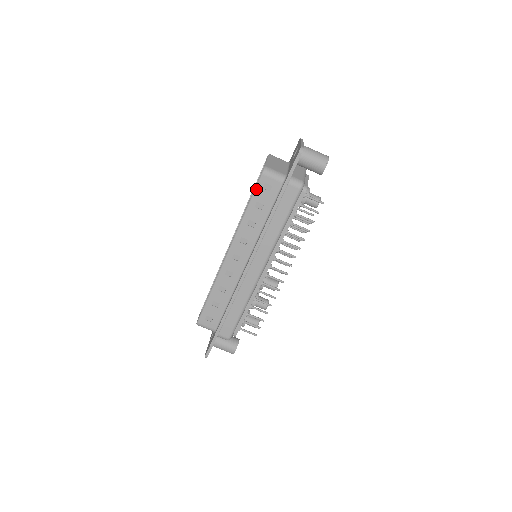
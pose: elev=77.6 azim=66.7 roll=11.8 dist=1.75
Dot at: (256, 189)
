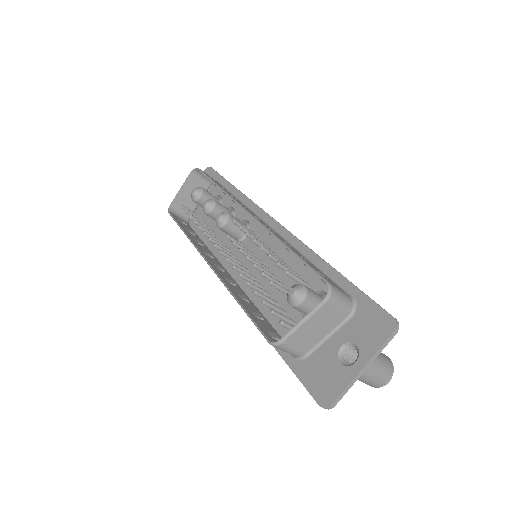
Dot at: (256, 326)
